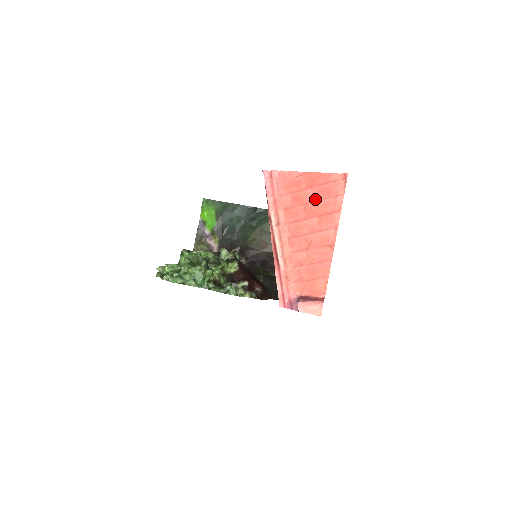
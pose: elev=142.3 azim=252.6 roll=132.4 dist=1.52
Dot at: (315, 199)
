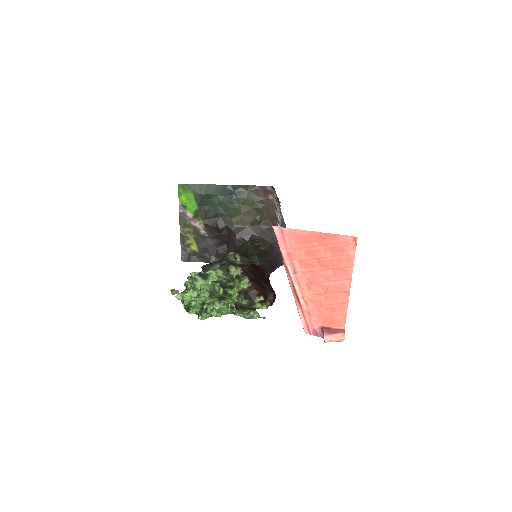
Dot at: (328, 255)
